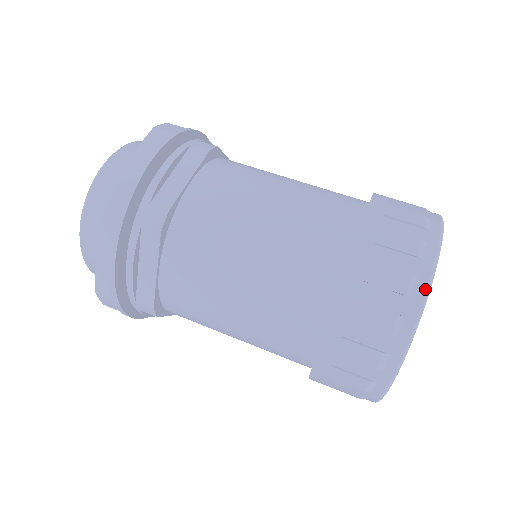
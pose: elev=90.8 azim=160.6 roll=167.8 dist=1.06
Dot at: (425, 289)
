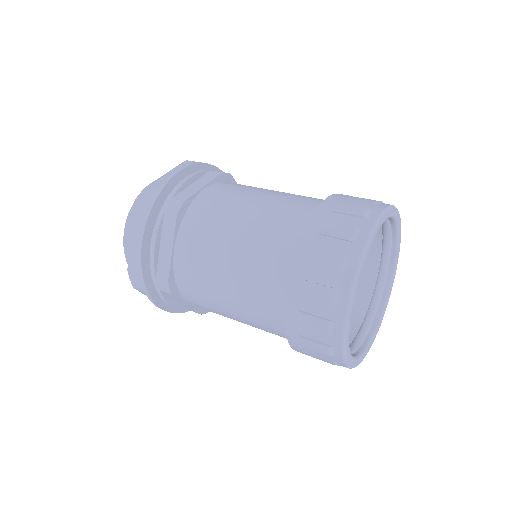
Dot at: (366, 236)
